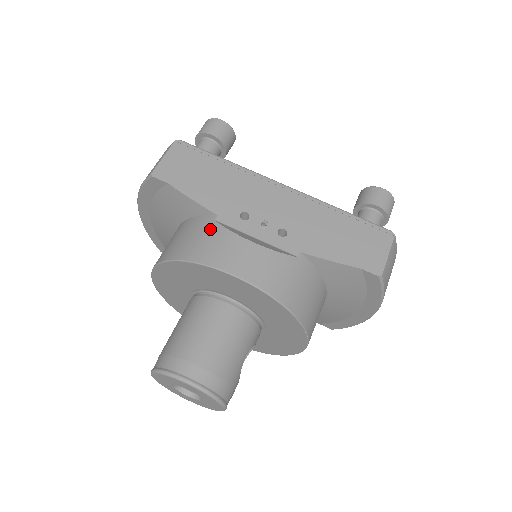
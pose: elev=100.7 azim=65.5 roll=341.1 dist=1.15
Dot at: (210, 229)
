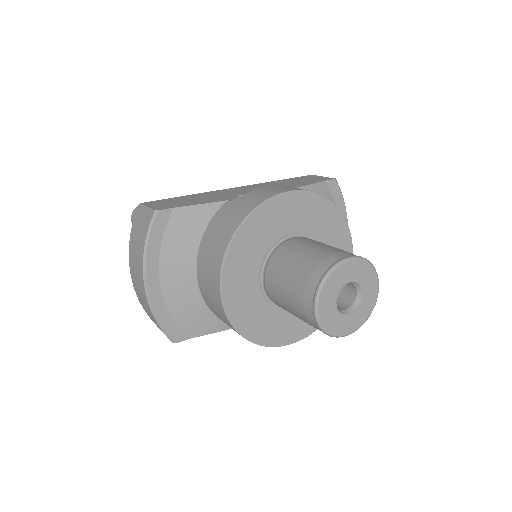
Dot at: (236, 202)
